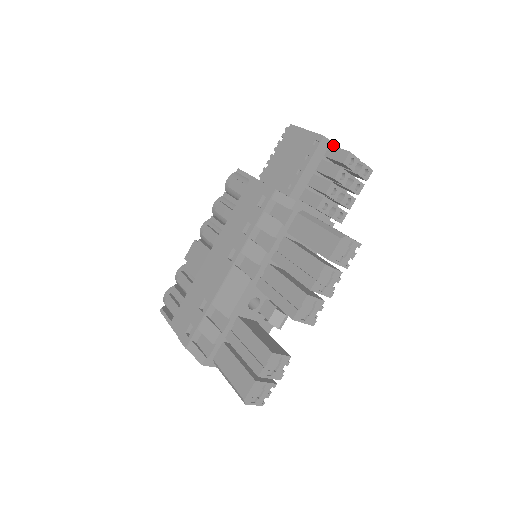
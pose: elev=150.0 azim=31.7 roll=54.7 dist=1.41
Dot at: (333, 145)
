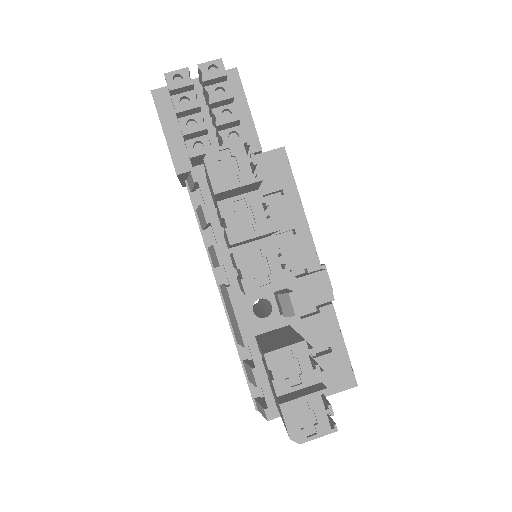
Dot at: occluded
